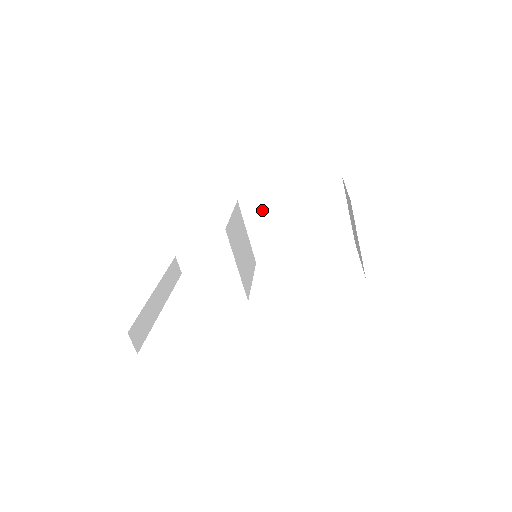
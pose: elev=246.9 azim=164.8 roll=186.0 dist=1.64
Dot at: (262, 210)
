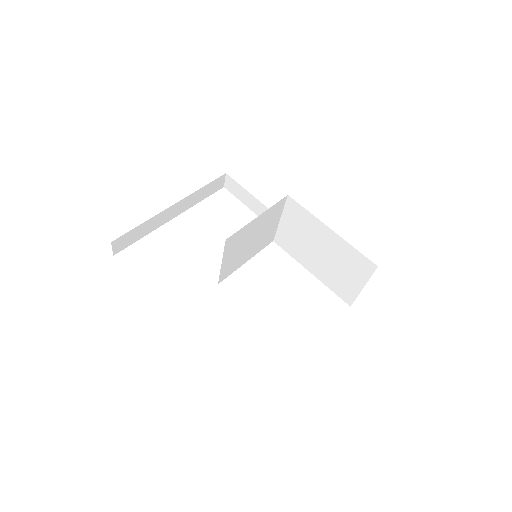
Dot at: (301, 219)
